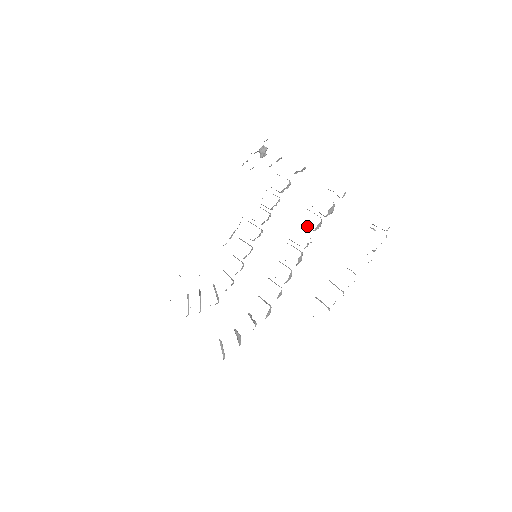
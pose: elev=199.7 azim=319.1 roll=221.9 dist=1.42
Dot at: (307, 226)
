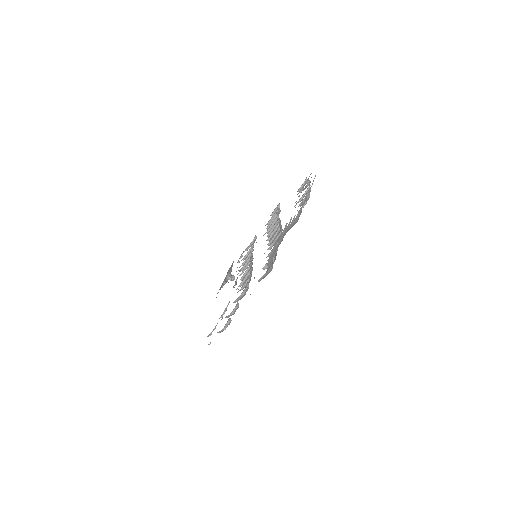
Dot at: (272, 221)
